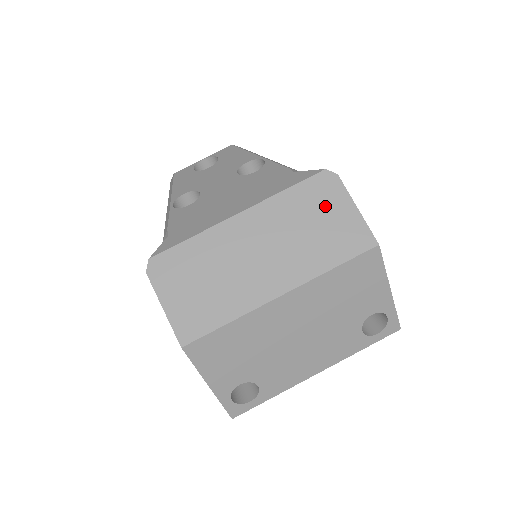
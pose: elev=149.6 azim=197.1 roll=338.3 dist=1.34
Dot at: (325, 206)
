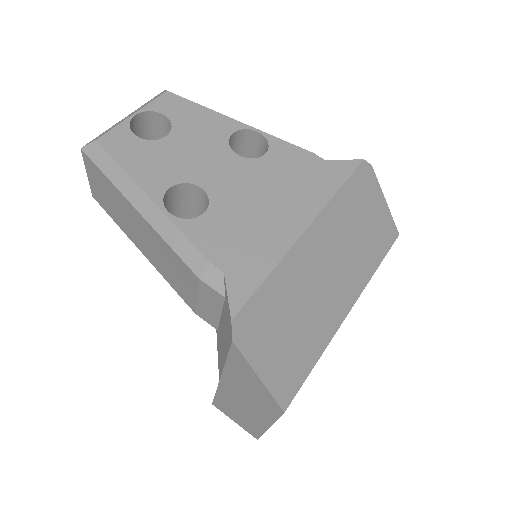
Dot at: (367, 203)
